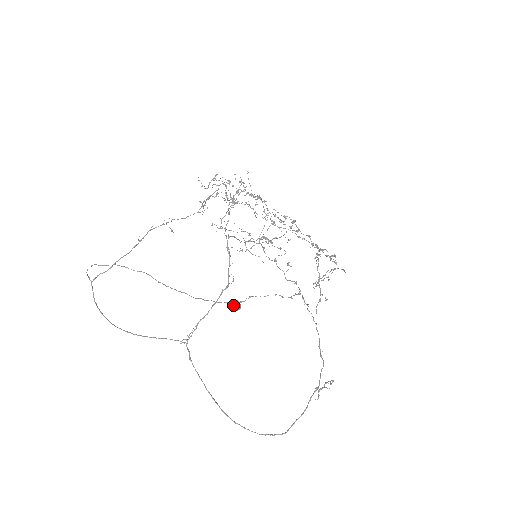
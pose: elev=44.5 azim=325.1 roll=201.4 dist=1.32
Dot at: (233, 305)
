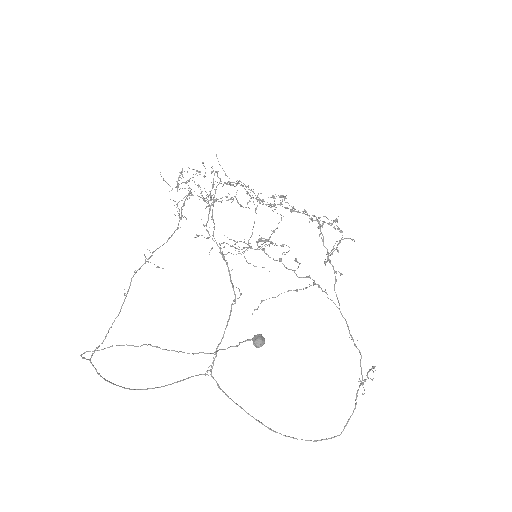
Dot at: (256, 343)
